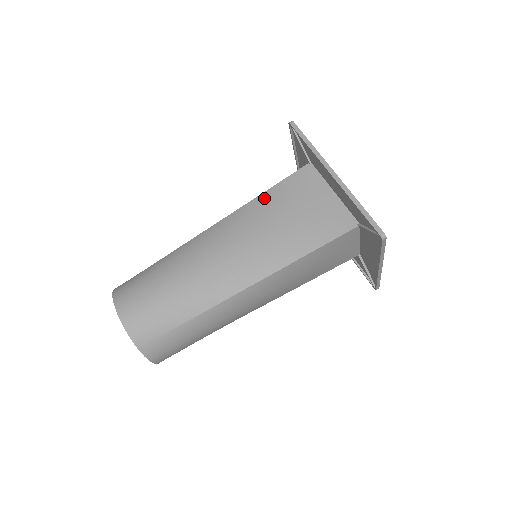
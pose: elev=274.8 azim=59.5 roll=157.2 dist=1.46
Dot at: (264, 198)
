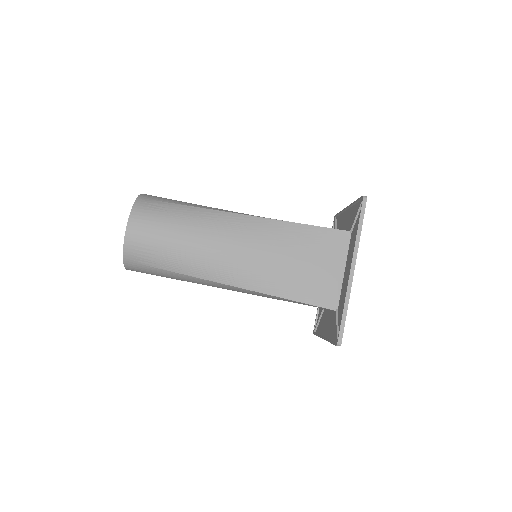
Dot at: (296, 229)
